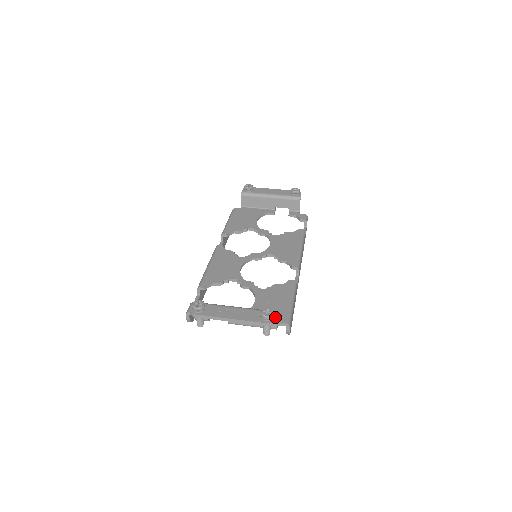
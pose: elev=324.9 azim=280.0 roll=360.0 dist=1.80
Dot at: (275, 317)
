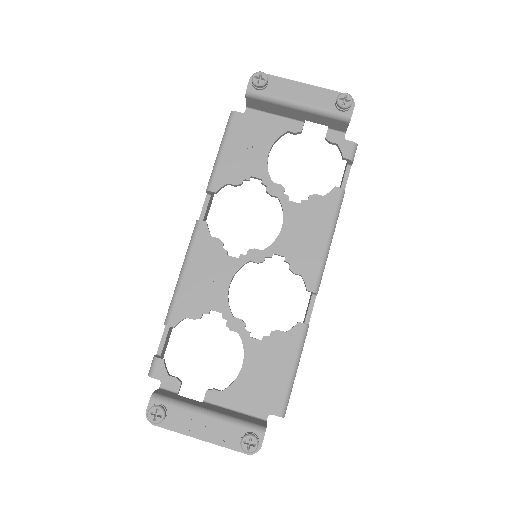
Dot at: (260, 444)
